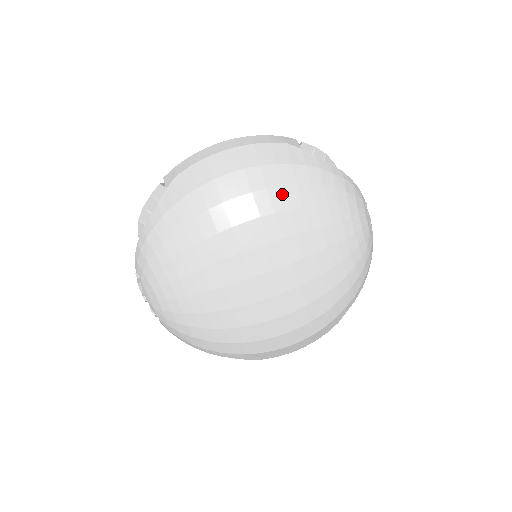
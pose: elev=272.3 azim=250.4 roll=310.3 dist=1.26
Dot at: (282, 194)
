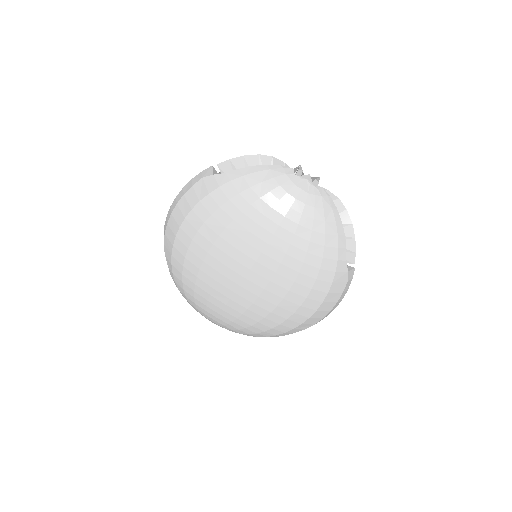
Dot at: (215, 220)
